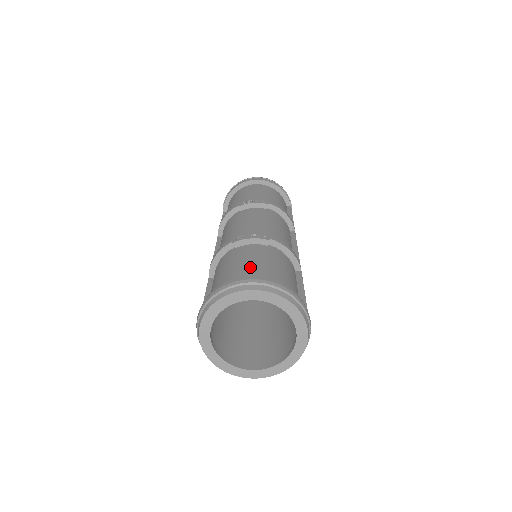
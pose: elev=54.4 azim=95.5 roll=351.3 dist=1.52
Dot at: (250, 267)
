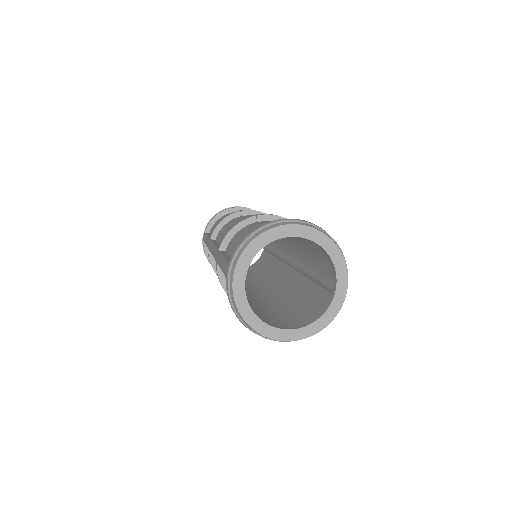
Dot at: occluded
